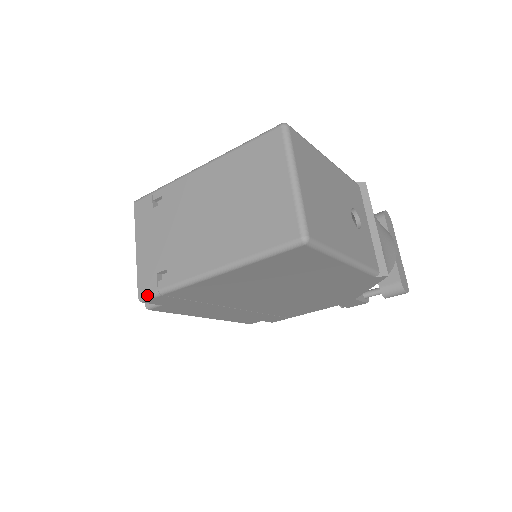
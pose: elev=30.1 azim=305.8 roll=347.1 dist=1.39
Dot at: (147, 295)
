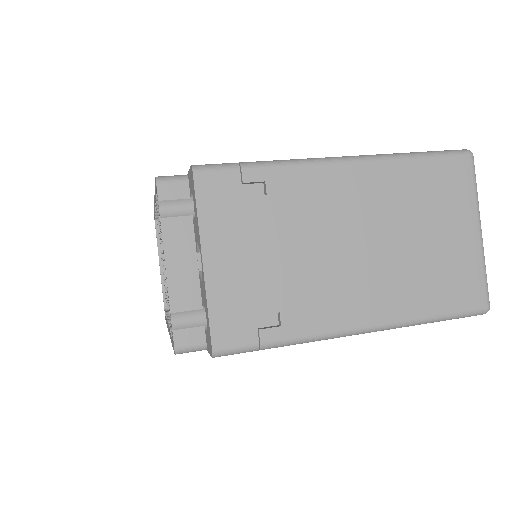
Dot at: (234, 350)
